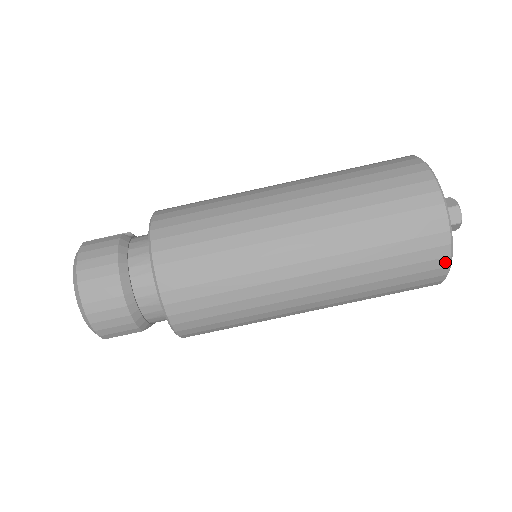
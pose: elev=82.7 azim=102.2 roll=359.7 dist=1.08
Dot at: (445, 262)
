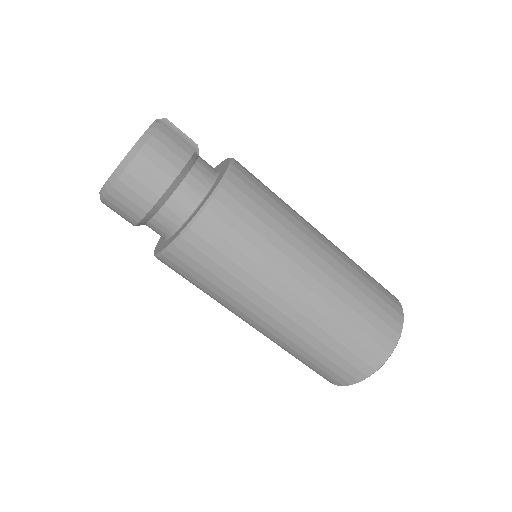
Dot at: (345, 383)
